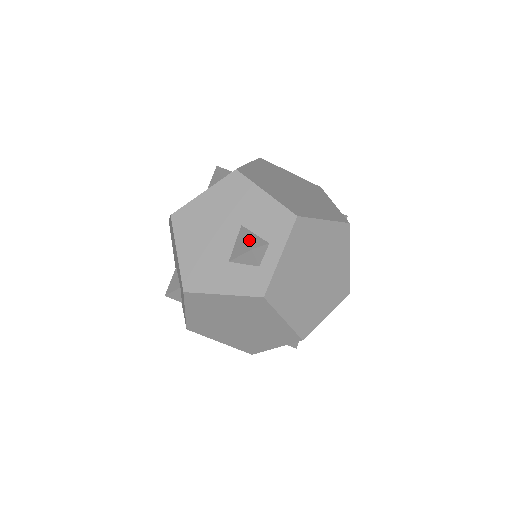
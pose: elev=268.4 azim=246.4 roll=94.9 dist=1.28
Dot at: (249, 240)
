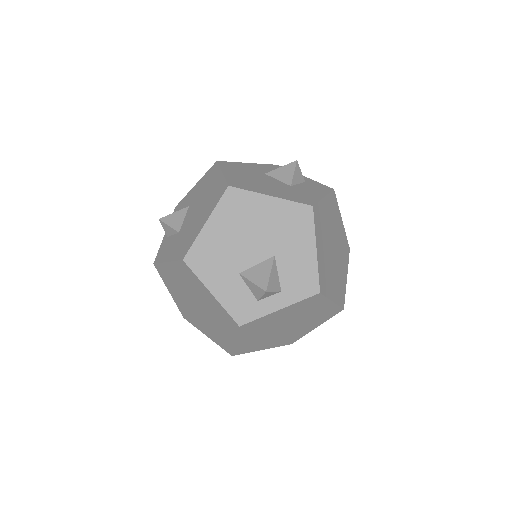
Dot at: (270, 279)
